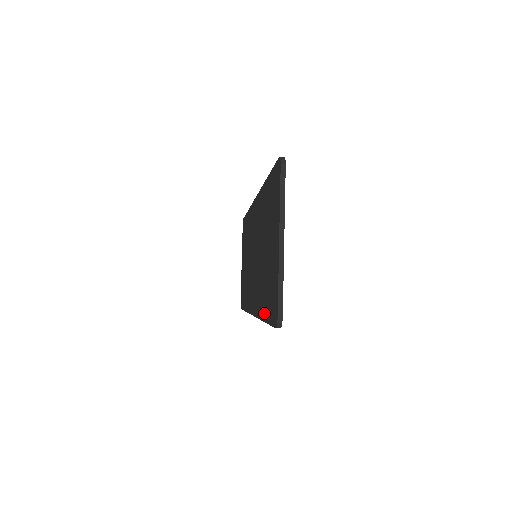
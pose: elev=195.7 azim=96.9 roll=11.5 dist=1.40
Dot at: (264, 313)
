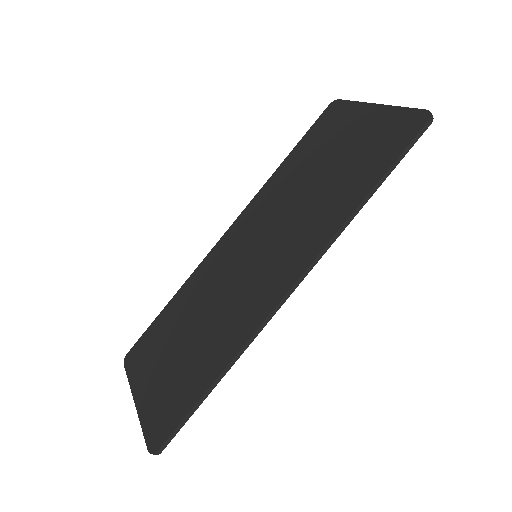
Dot at: (366, 185)
